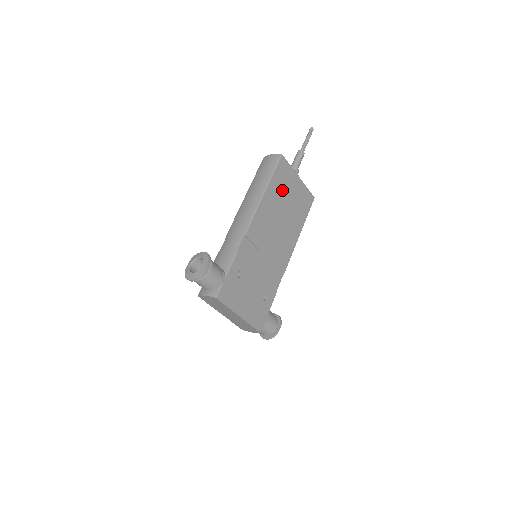
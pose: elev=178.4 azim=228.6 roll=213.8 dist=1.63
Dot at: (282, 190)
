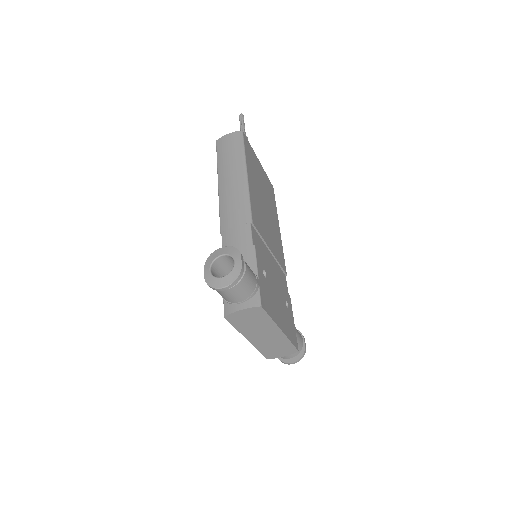
Dot at: (255, 173)
